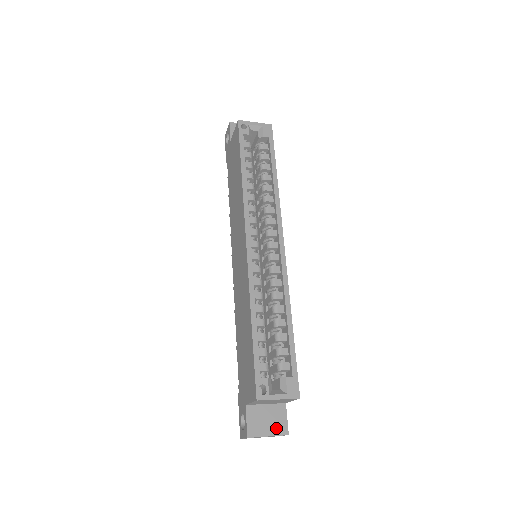
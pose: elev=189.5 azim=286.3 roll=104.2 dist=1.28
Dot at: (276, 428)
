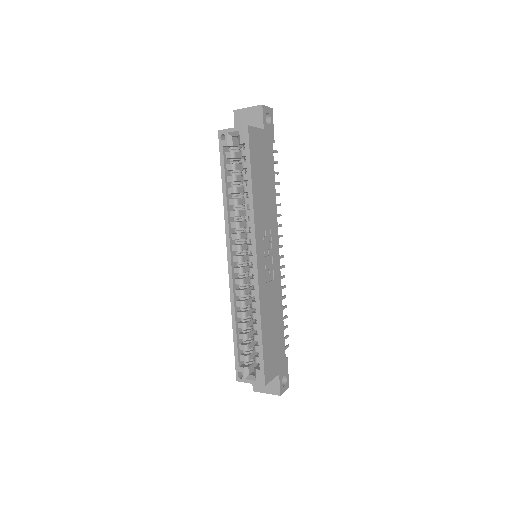
Dot at: (272, 389)
